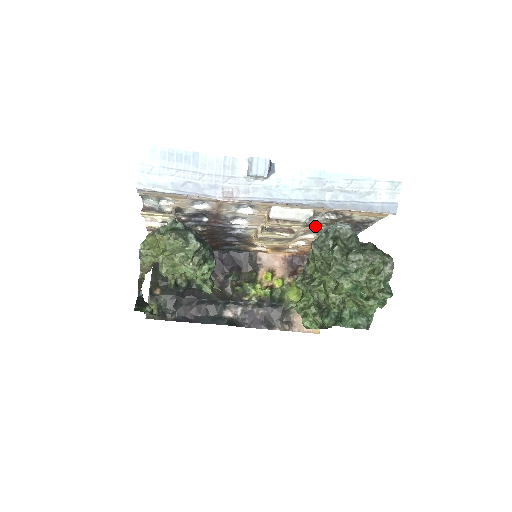
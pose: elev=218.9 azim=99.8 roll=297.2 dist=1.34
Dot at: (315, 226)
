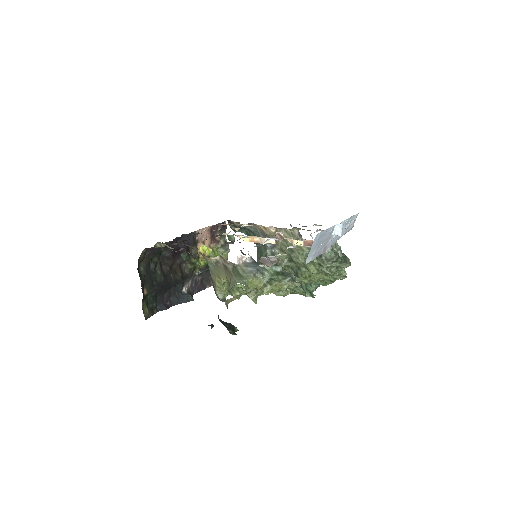
Dot at: occluded
